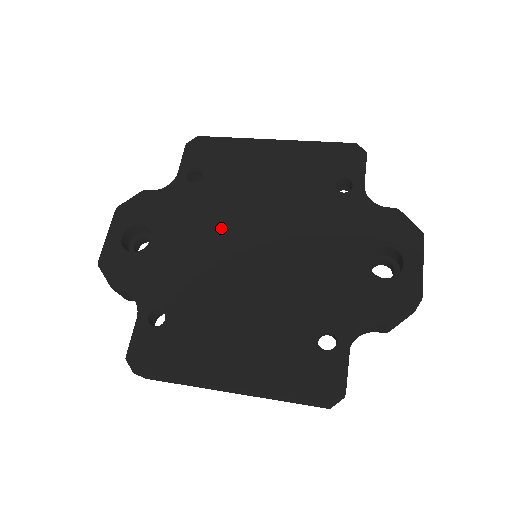
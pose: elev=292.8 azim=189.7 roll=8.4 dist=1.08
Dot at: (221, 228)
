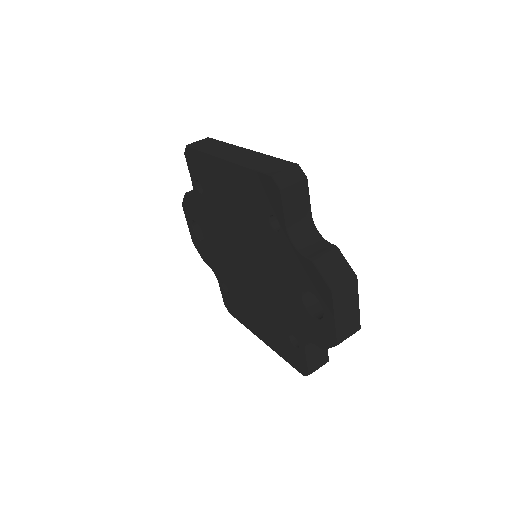
Dot at: (226, 239)
